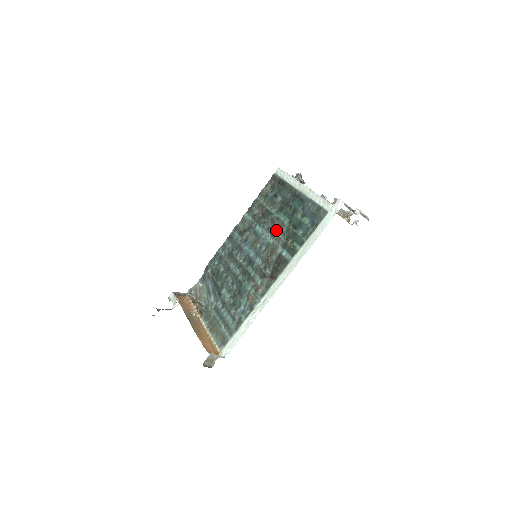
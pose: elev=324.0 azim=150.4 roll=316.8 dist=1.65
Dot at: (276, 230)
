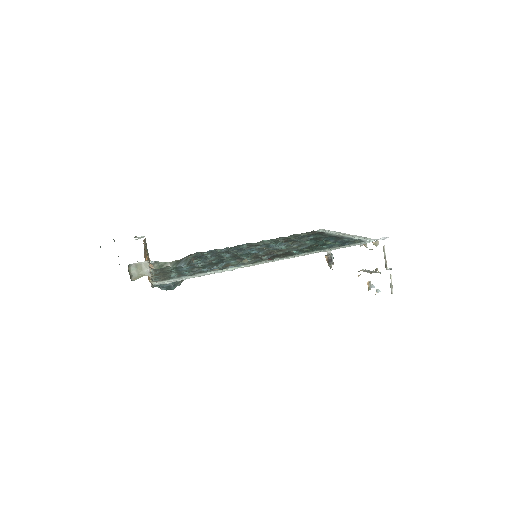
Dot at: (294, 246)
